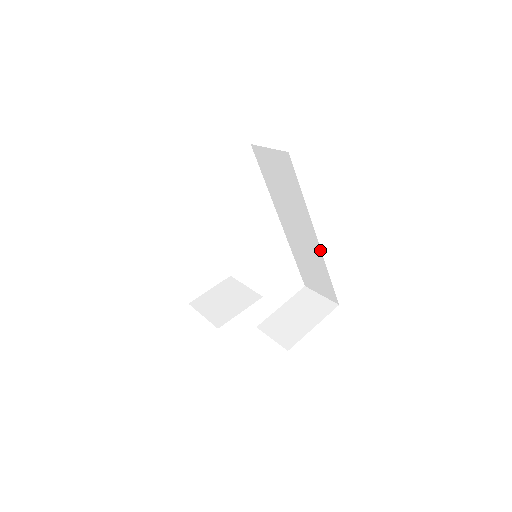
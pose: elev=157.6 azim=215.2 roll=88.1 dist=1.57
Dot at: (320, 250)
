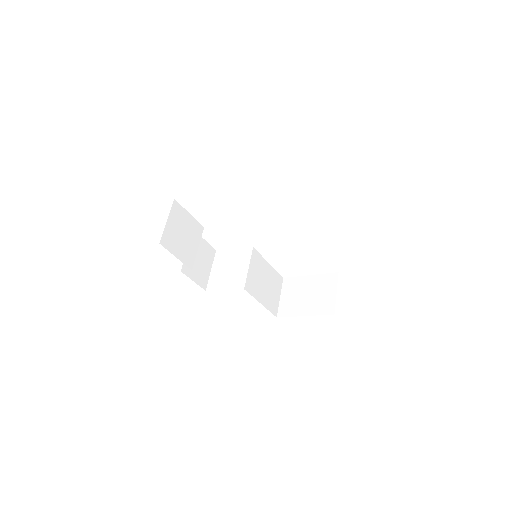
Dot at: occluded
